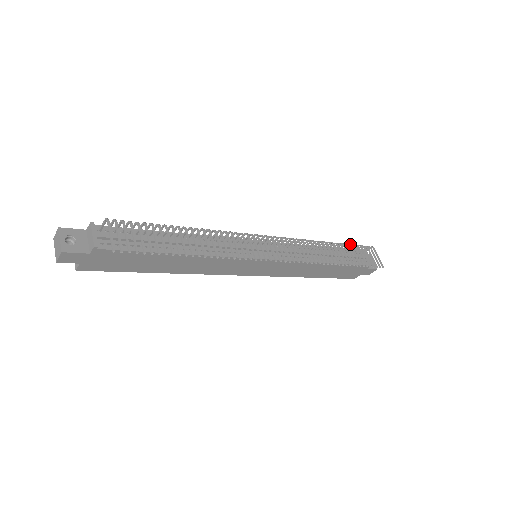
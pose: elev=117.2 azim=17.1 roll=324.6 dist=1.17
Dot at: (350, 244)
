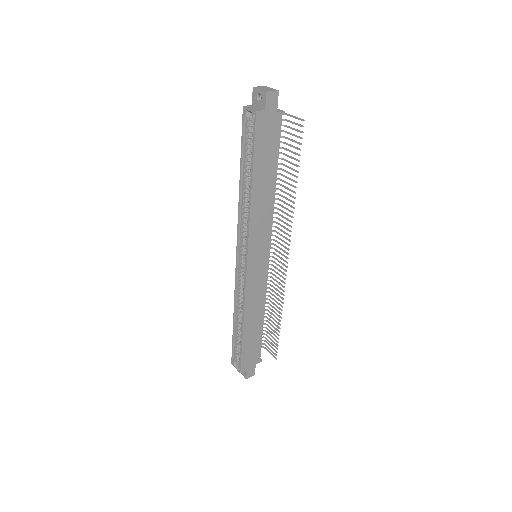
Dot at: occluded
